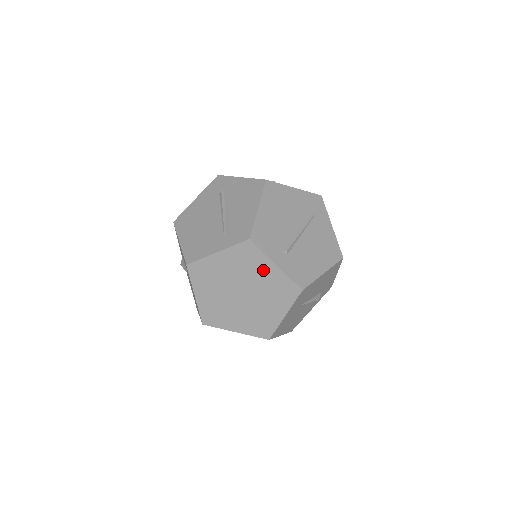
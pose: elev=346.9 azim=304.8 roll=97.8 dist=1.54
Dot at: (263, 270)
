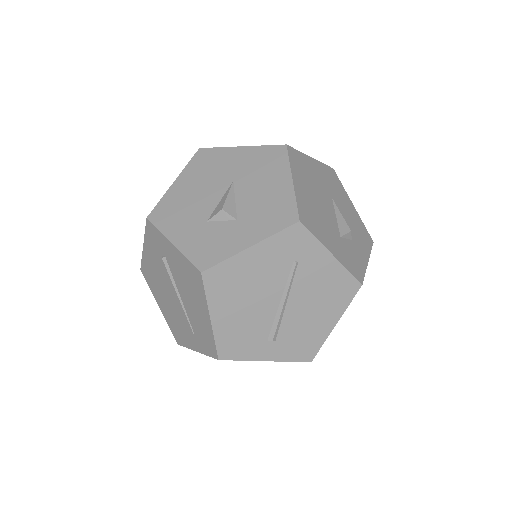
Dot at: occluded
